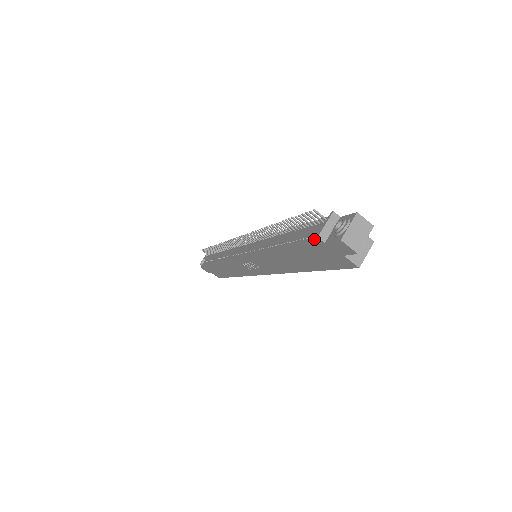
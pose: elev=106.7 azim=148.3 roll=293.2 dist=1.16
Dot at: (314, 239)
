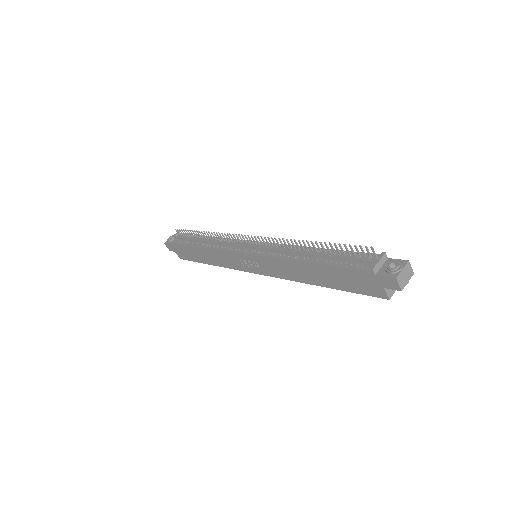
Dot at: (364, 269)
